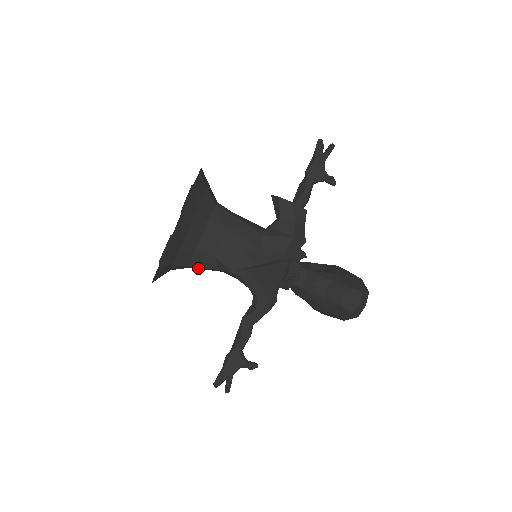
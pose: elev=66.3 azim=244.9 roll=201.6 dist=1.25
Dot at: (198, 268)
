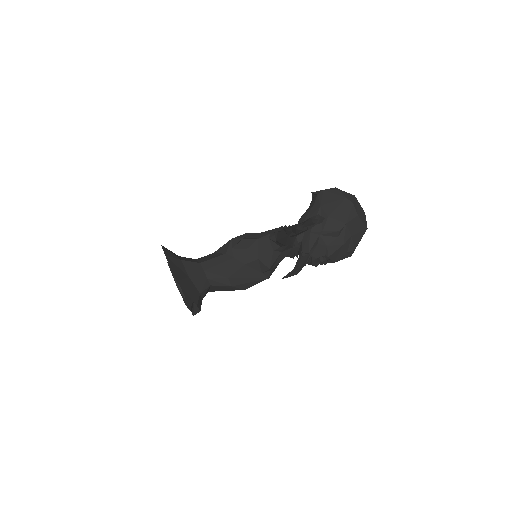
Dot at: (210, 264)
